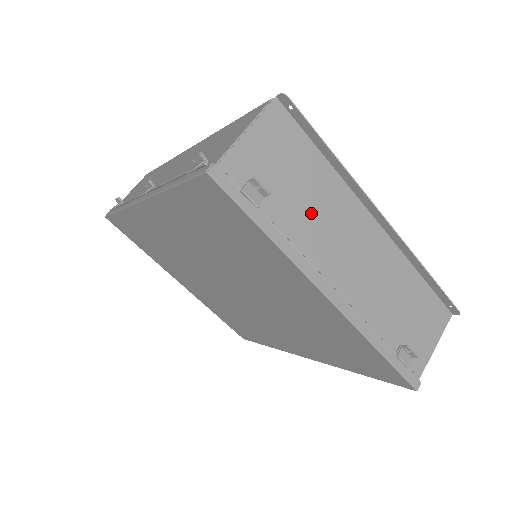
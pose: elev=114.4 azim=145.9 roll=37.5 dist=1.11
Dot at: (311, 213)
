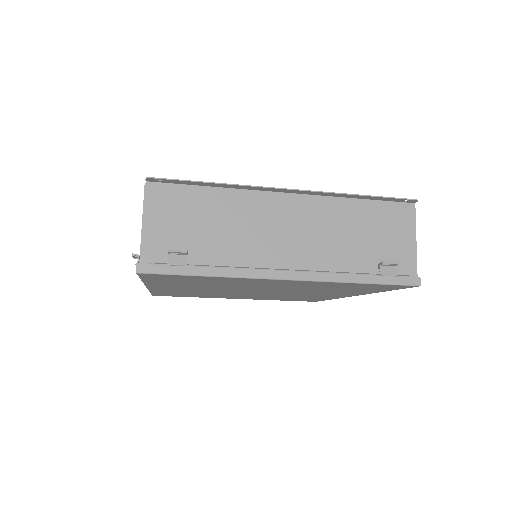
Dot at: (231, 234)
